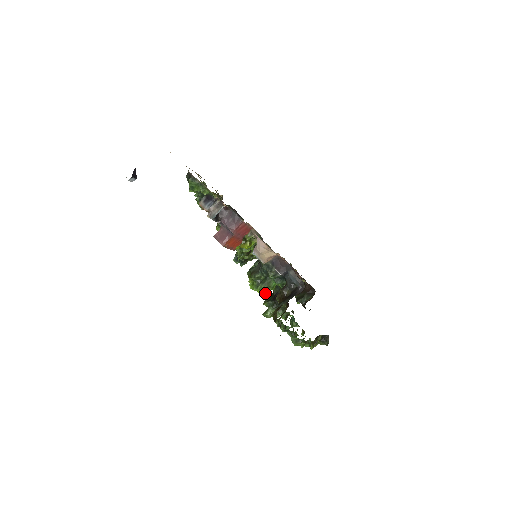
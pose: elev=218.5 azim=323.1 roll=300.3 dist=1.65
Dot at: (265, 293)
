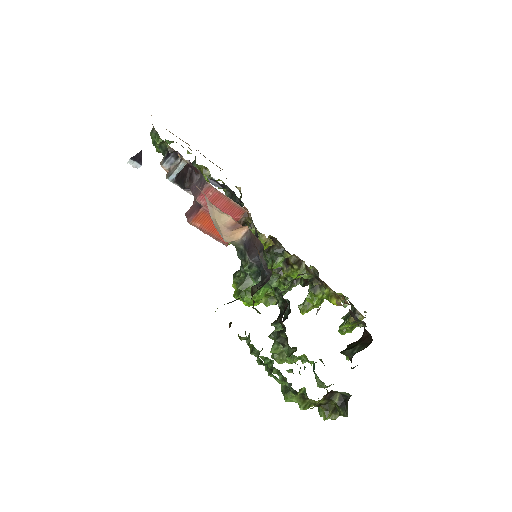
Dot at: (247, 302)
